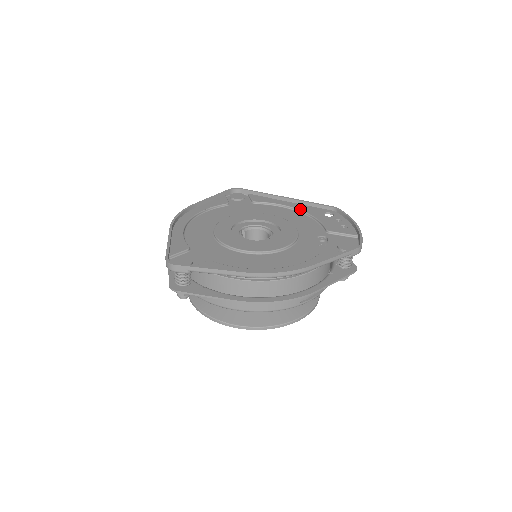
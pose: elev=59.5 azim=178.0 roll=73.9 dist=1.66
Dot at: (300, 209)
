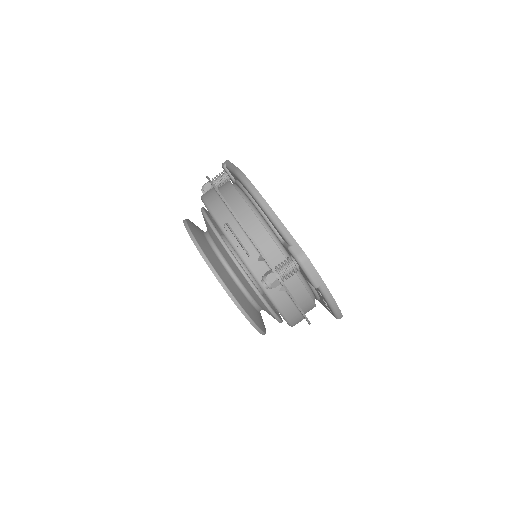
Dot at: occluded
